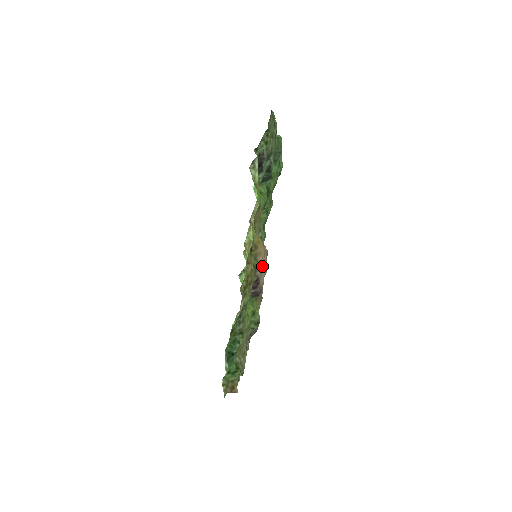
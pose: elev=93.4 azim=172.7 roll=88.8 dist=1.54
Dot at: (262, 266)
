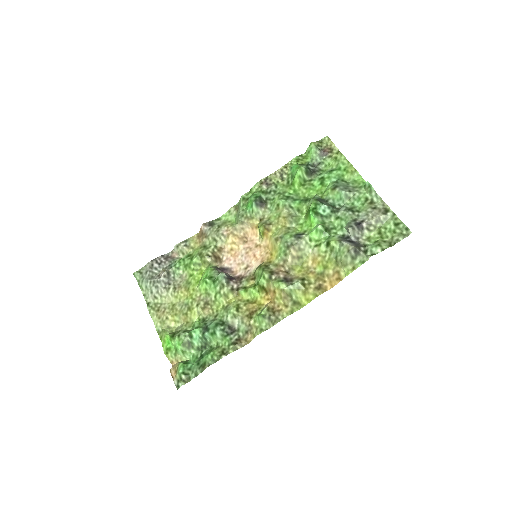
Dot at: (248, 258)
